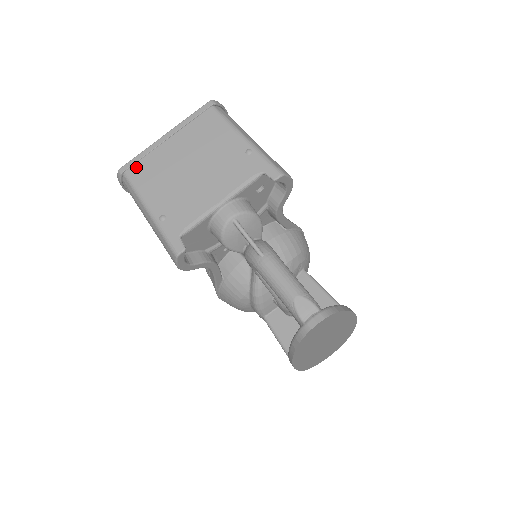
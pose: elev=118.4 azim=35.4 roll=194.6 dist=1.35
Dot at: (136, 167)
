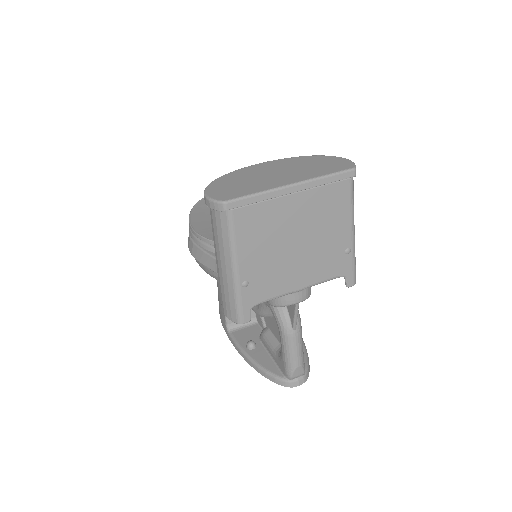
Dot at: (246, 211)
